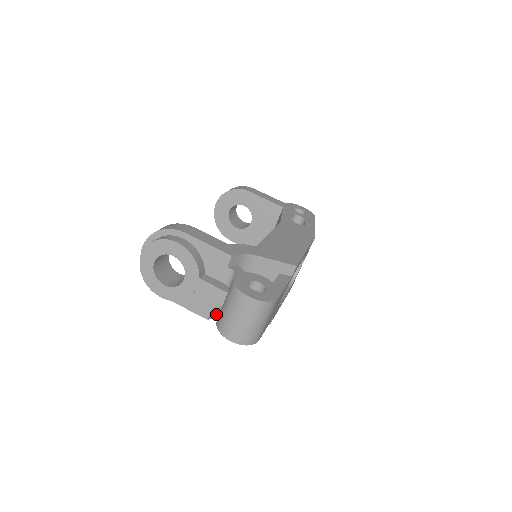
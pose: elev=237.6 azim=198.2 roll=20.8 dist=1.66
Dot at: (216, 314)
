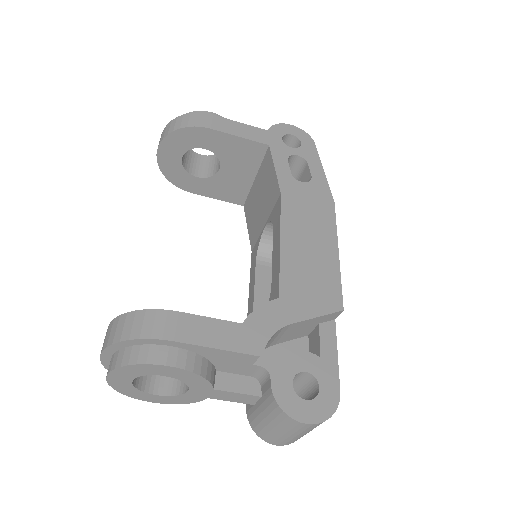
Dot at: occluded
